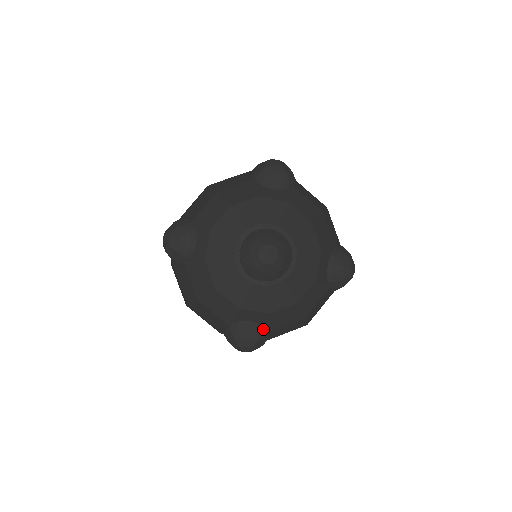
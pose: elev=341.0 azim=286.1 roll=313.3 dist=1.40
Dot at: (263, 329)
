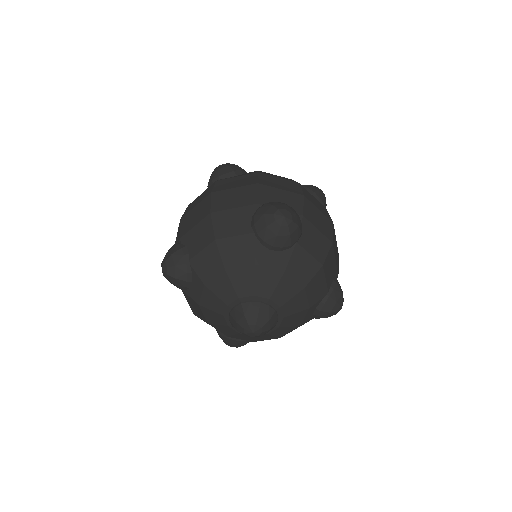
Dot at: occluded
